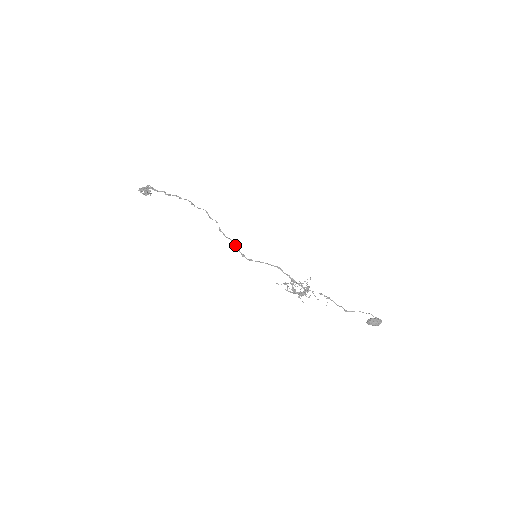
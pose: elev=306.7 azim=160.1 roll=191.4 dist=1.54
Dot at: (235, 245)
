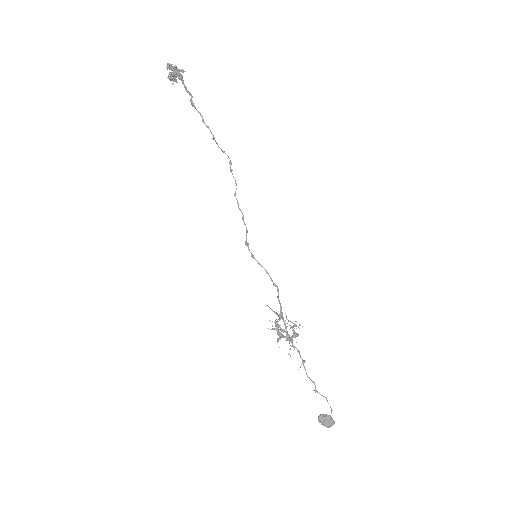
Dot at: occluded
